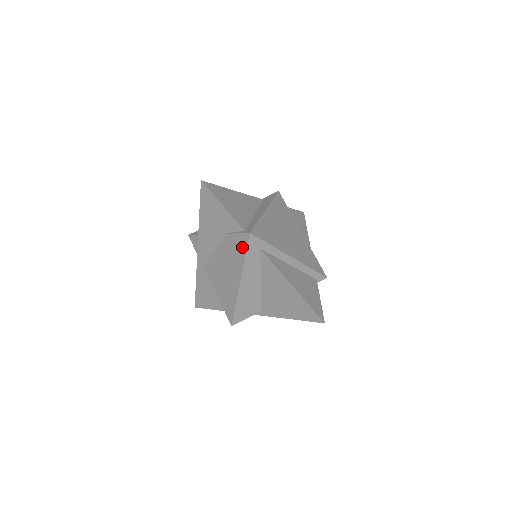
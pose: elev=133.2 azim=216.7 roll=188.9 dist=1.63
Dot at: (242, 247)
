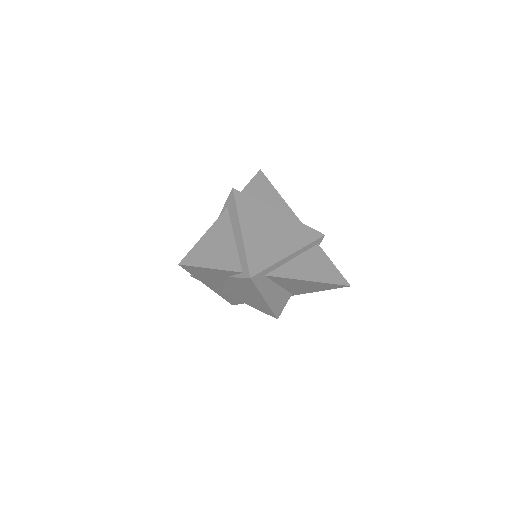
Dot at: (250, 285)
